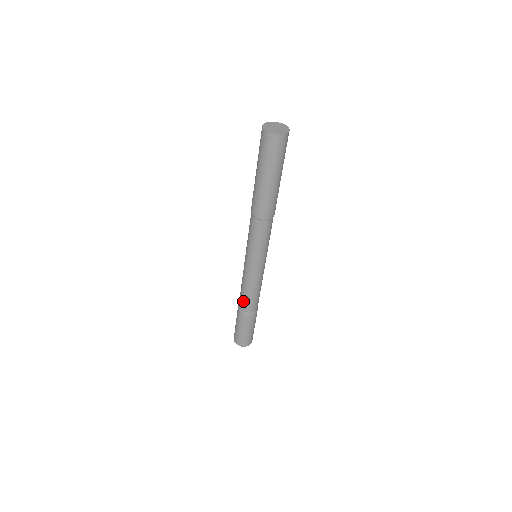
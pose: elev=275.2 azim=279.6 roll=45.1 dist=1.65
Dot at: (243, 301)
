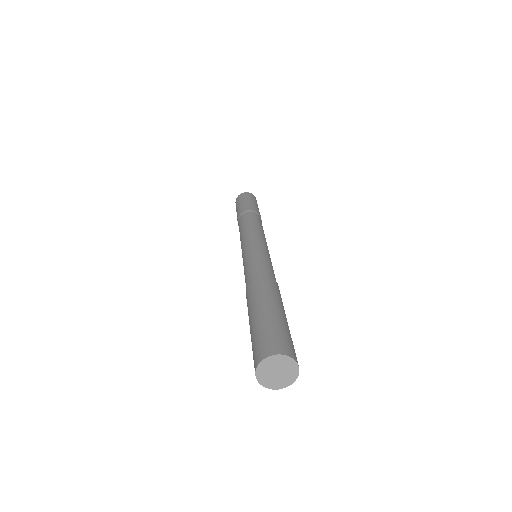
Dot at: occluded
